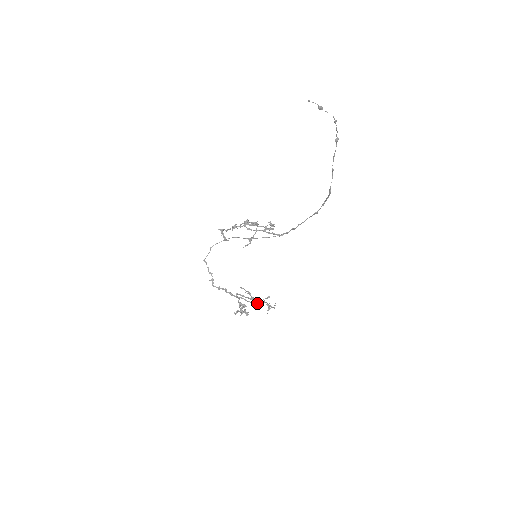
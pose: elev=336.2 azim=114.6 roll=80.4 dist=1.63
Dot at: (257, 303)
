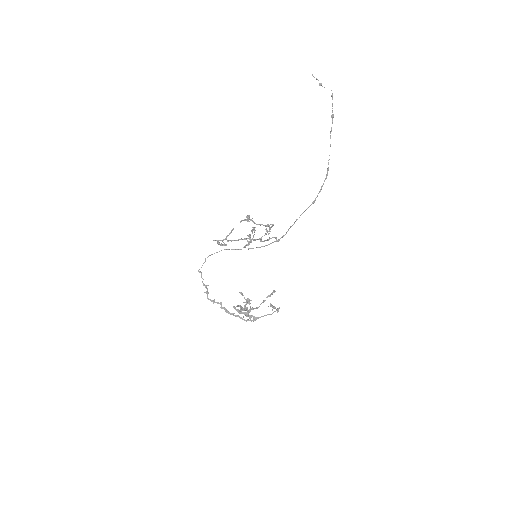
Dot at: (255, 320)
